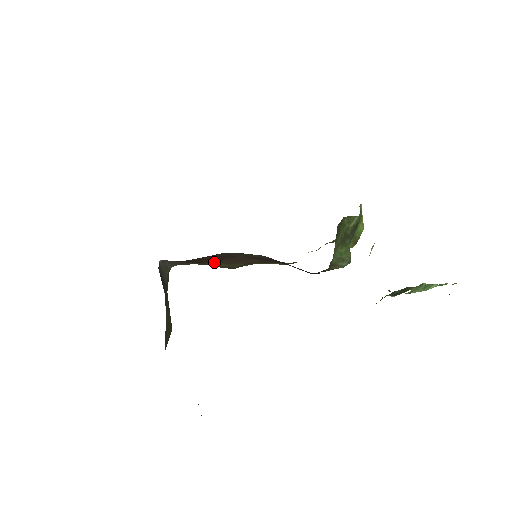
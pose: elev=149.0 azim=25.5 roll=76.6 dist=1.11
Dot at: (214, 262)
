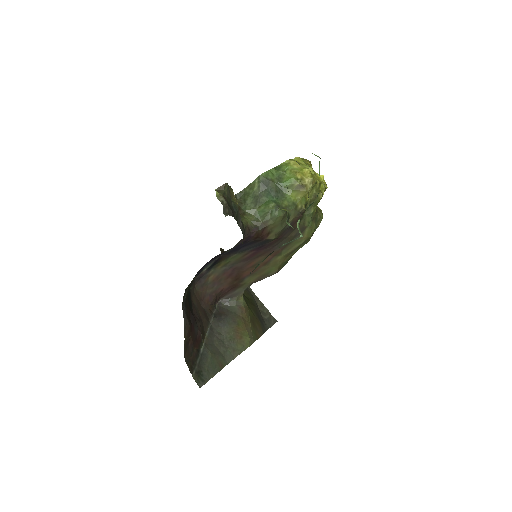
Dot at: (245, 279)
